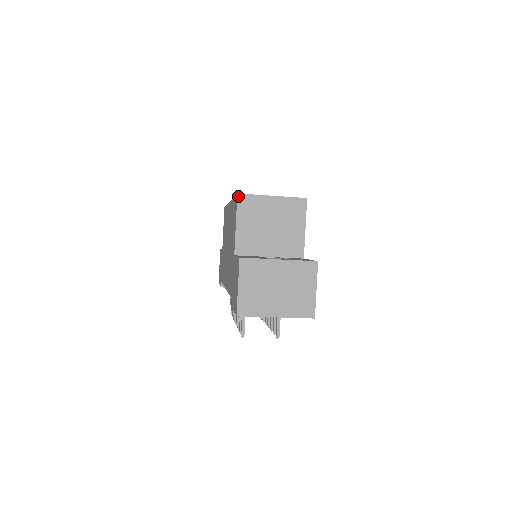
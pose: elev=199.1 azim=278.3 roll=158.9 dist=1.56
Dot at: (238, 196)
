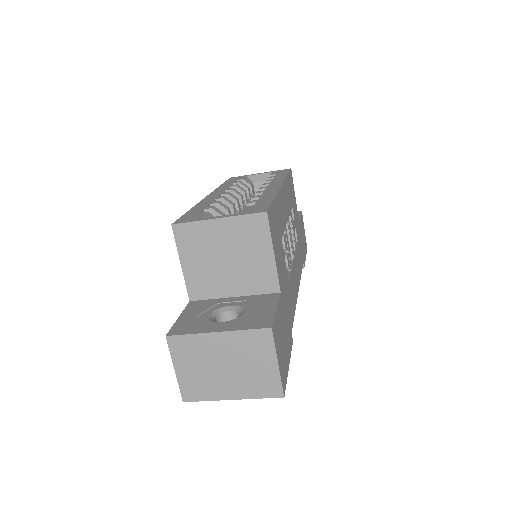
Dot at: (173, 228)
